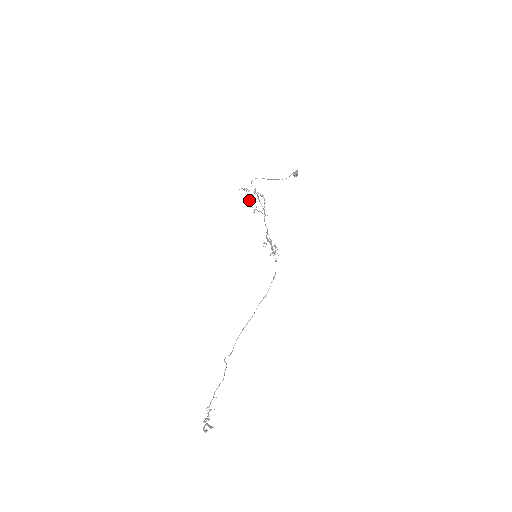
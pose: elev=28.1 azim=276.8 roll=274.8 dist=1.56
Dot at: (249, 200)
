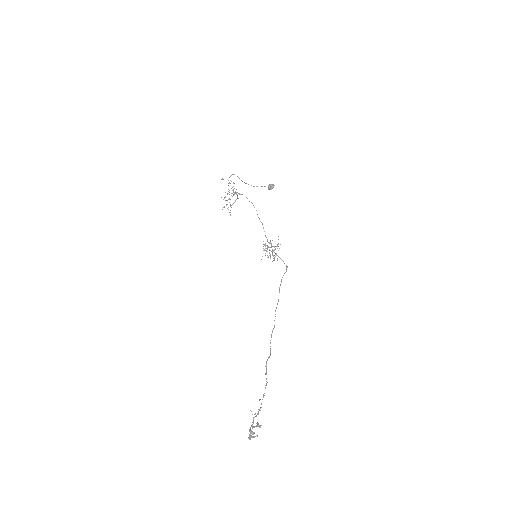
Dot at: (237, 195)
